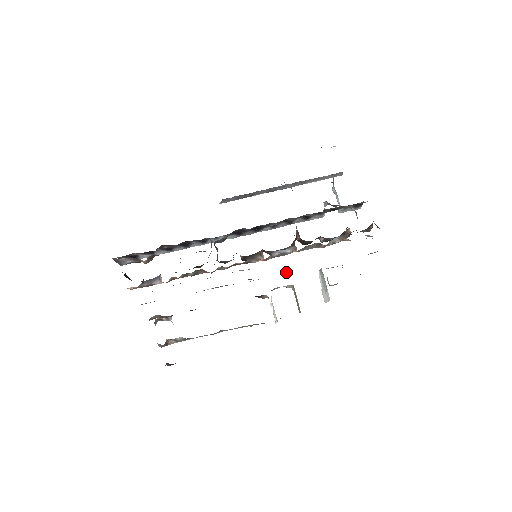
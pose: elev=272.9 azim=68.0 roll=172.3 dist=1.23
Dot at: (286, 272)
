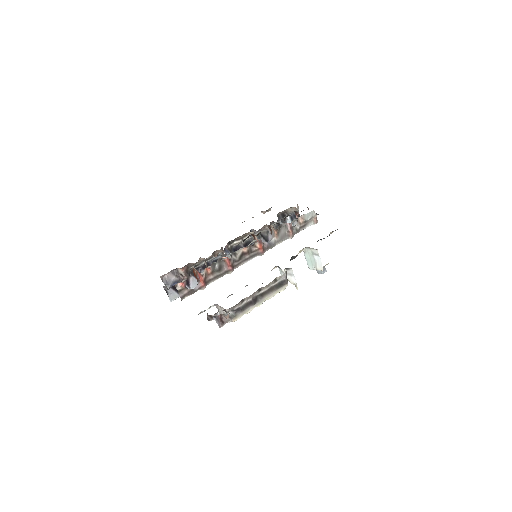
Dot at: occluded
